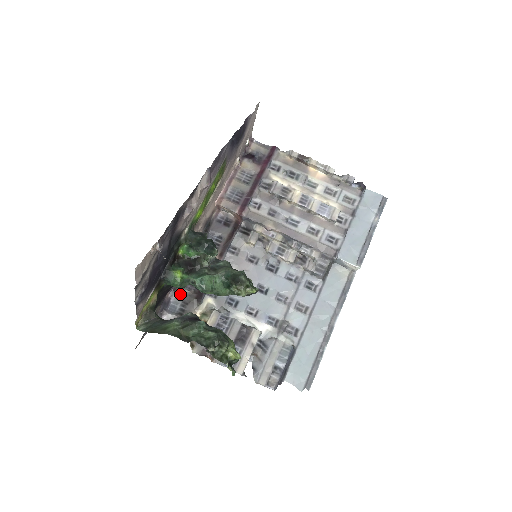
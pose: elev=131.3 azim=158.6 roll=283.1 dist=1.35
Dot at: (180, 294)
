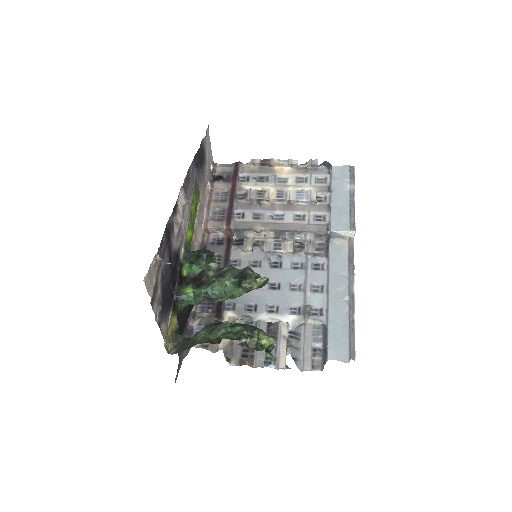
Dot at: (200, 319)
